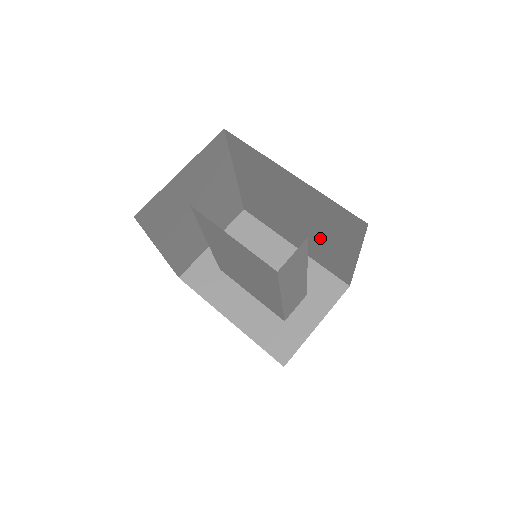
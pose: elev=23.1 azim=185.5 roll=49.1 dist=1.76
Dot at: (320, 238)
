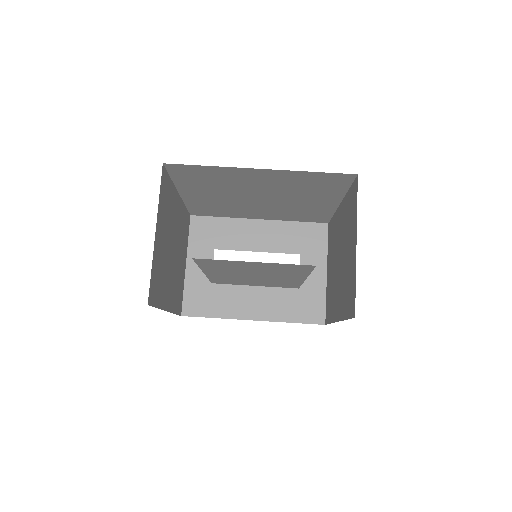
Dot at: (294, 203)
